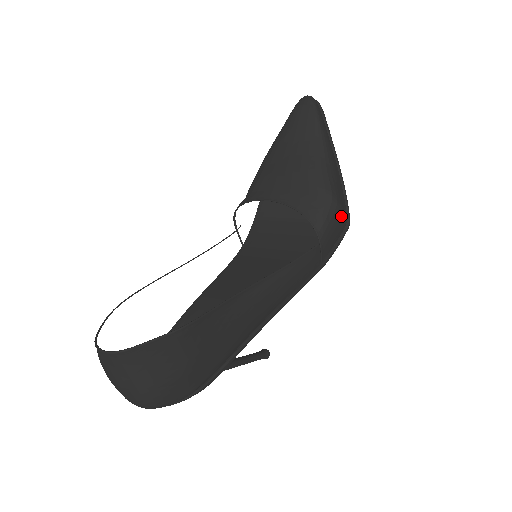
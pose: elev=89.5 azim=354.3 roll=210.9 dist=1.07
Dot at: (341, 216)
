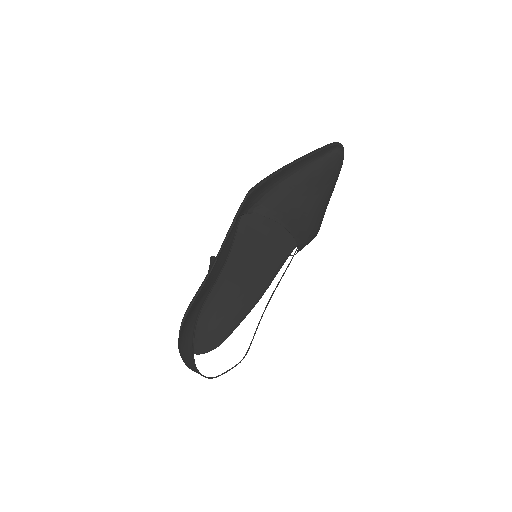
Dot at: occluded
